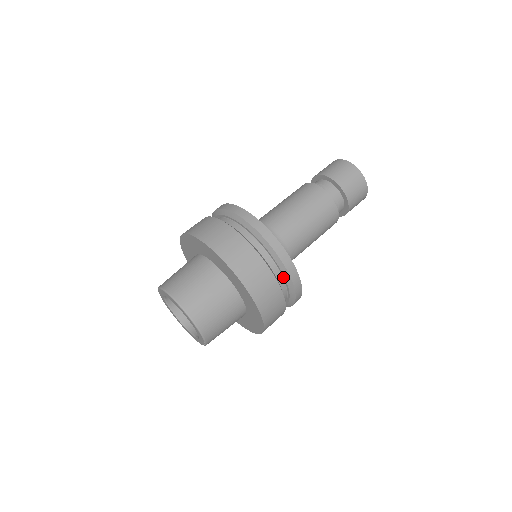
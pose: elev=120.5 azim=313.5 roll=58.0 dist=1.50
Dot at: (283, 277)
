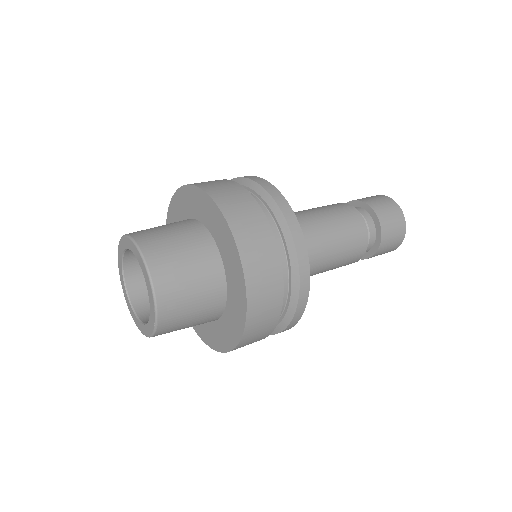
Dot at: (287, 256)
